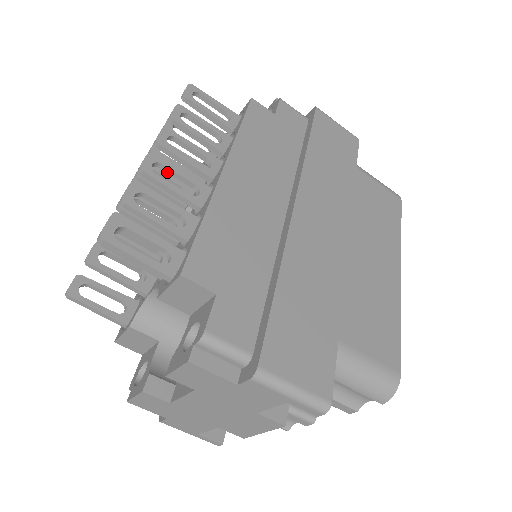
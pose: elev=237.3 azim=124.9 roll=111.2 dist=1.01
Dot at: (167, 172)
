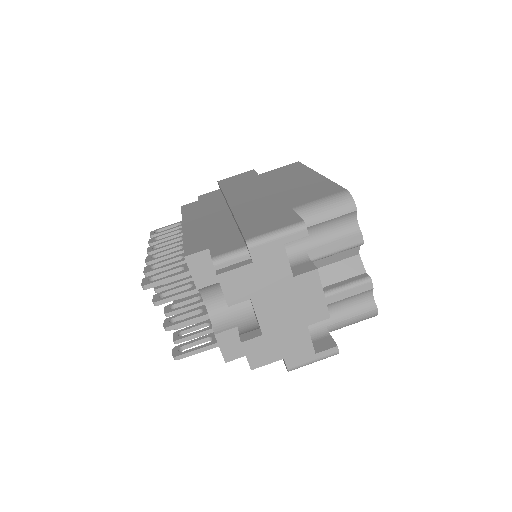
Dot at: occluded
